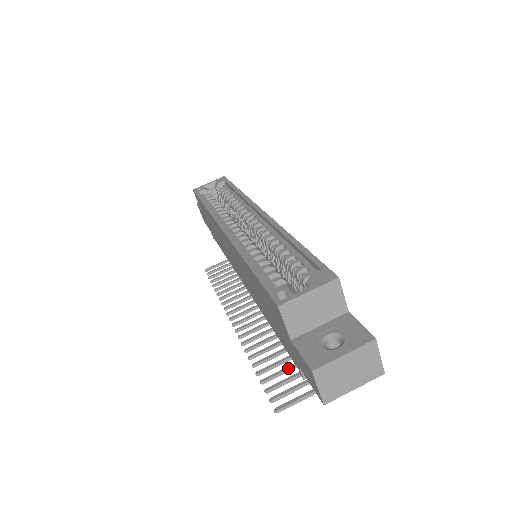
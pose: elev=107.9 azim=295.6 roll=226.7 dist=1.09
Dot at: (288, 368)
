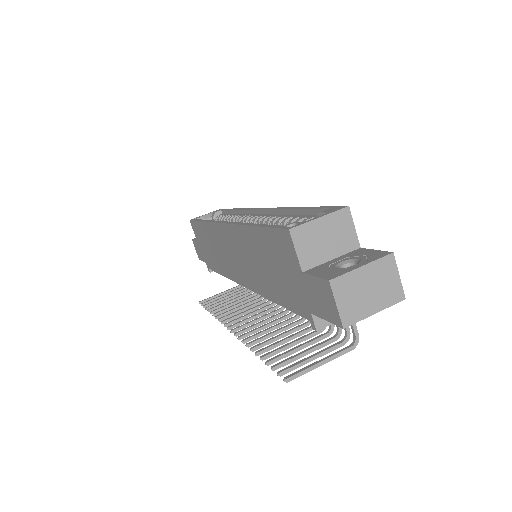
Dot at: (295, 348)
